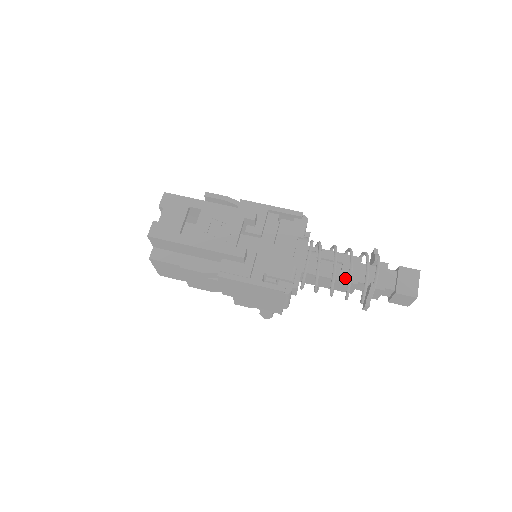
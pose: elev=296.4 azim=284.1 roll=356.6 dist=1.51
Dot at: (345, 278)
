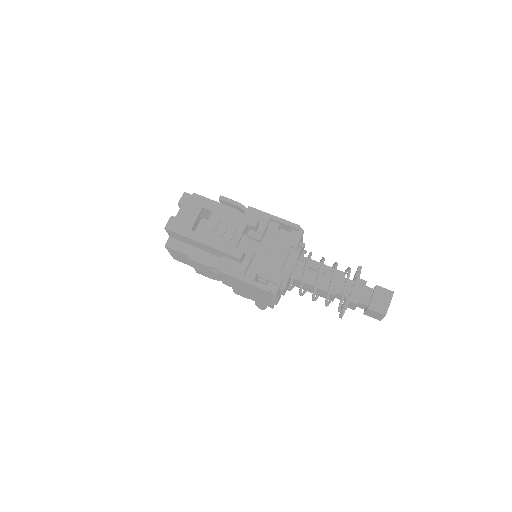
Dot at: (326, 288)
